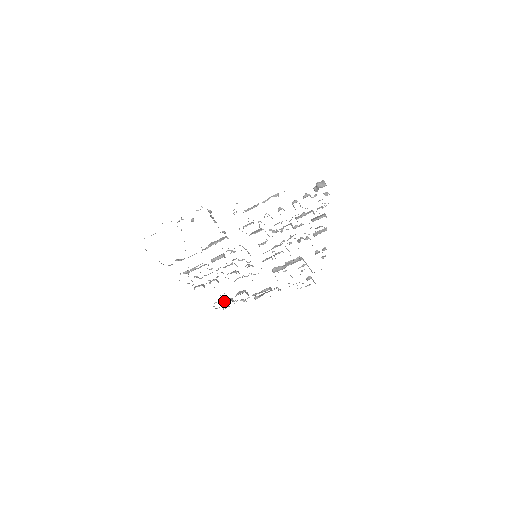
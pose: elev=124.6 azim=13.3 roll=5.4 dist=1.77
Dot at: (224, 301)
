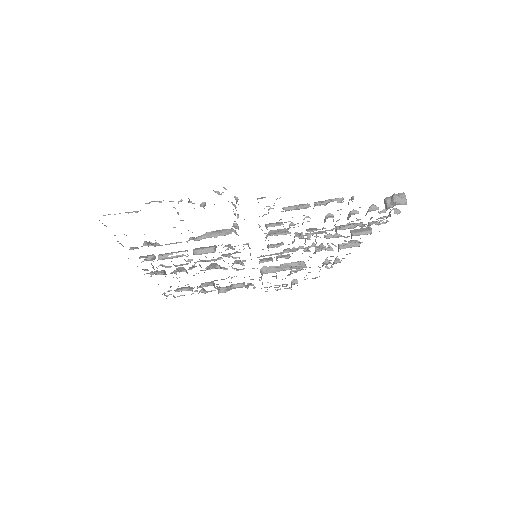
Dot at: (181, 290)
